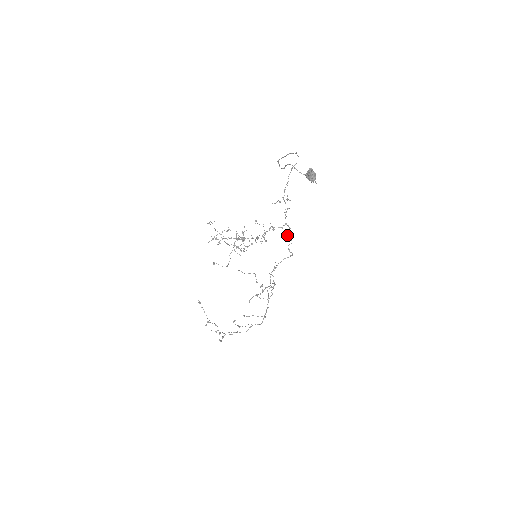
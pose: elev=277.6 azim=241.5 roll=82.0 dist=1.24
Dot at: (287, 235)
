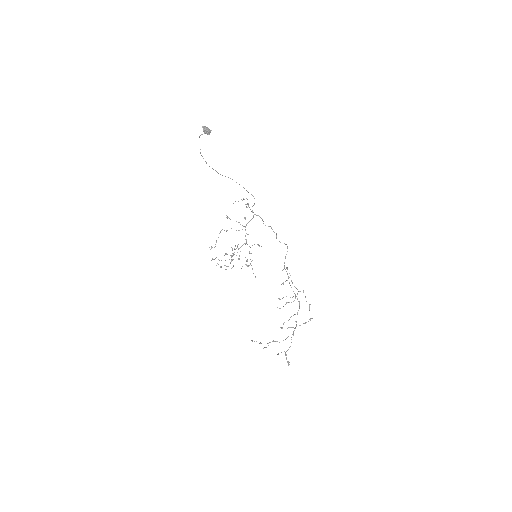
Dot at: occluded
